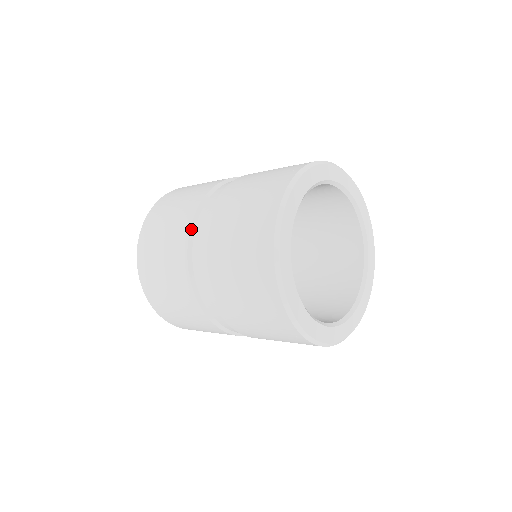
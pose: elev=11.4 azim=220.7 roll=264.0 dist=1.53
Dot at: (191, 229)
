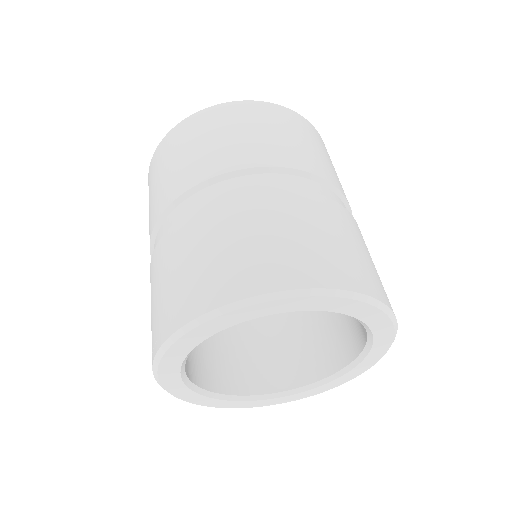
Dot at: (157, 222)
